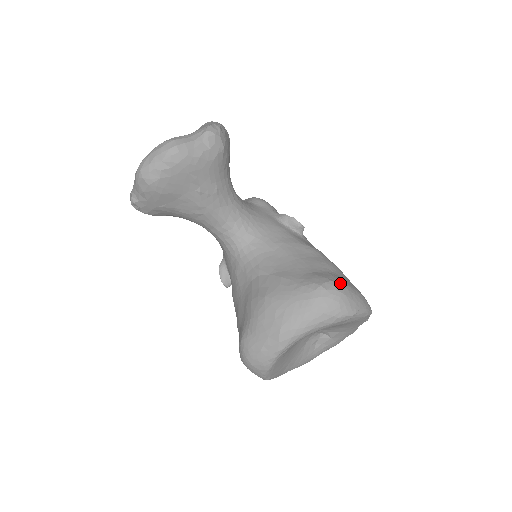
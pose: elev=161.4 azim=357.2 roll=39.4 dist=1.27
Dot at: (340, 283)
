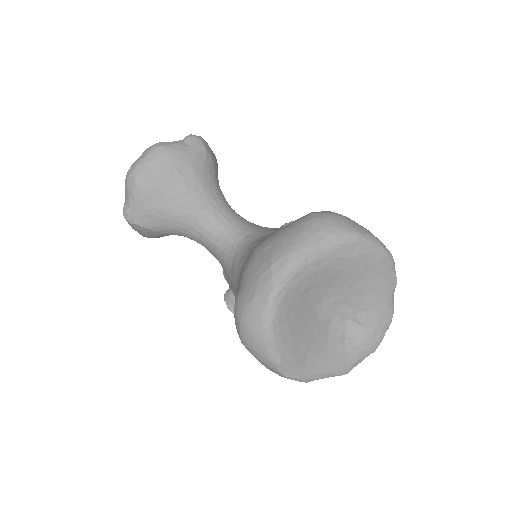
Dot at: occluded
